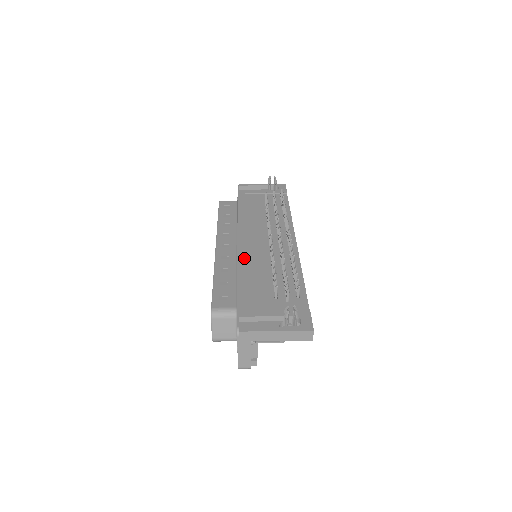
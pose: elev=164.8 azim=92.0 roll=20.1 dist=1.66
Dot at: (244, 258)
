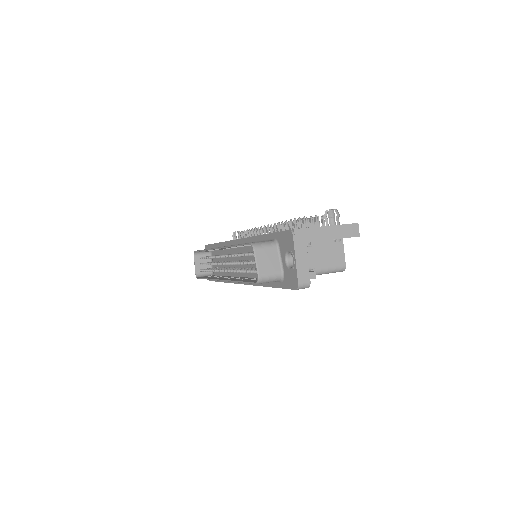
Dot at: occluded
